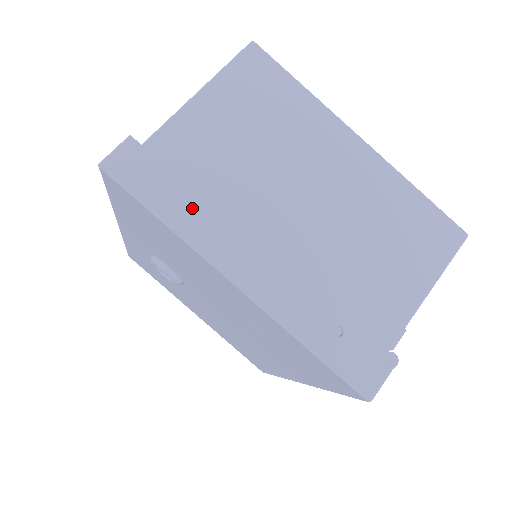
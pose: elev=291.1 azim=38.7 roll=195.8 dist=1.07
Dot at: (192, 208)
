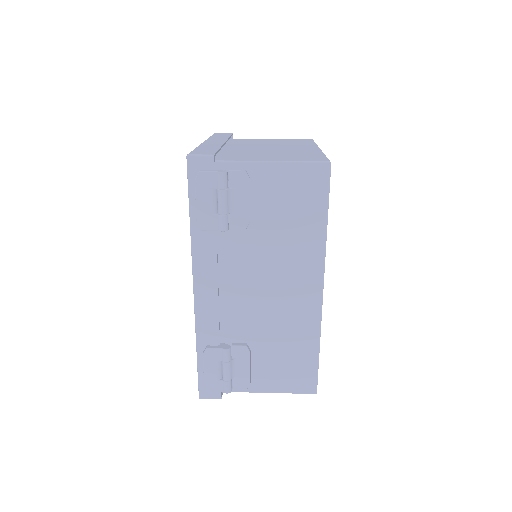
Dot at: occluded
